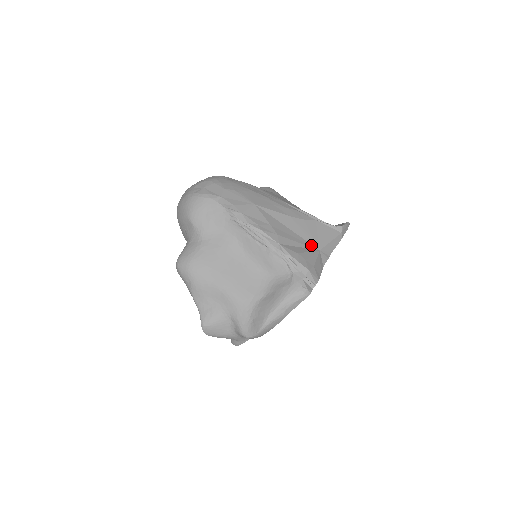
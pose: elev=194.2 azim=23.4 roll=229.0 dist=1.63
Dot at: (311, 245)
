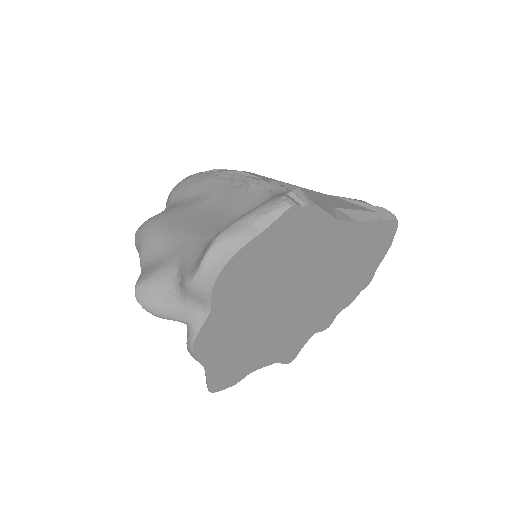
Dot at: occluded
